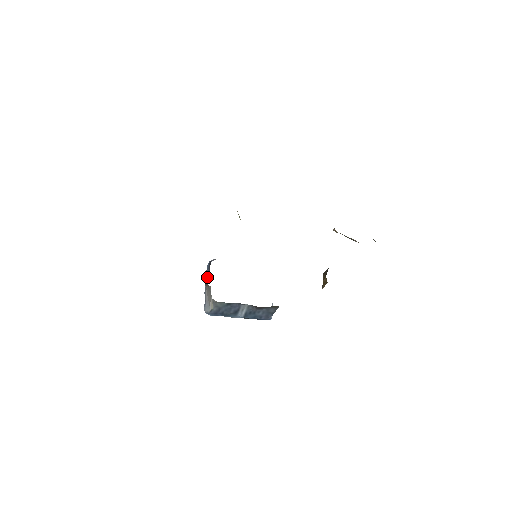
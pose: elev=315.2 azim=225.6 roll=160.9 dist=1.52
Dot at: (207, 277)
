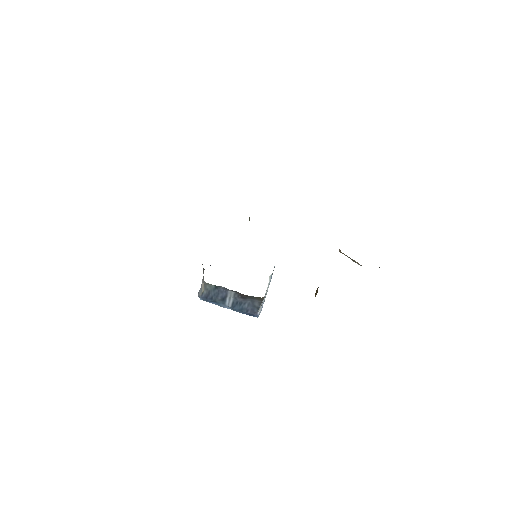
Dot at: occluded
